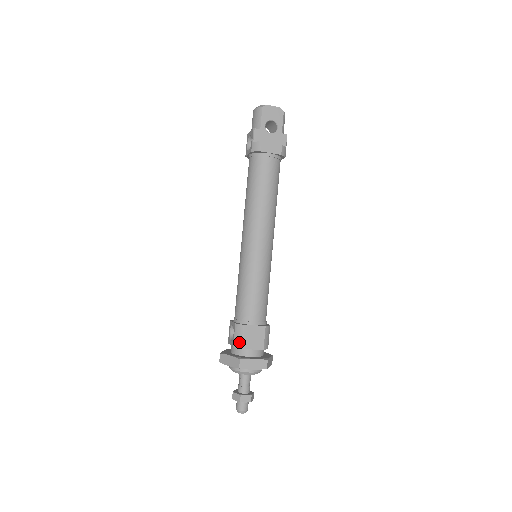
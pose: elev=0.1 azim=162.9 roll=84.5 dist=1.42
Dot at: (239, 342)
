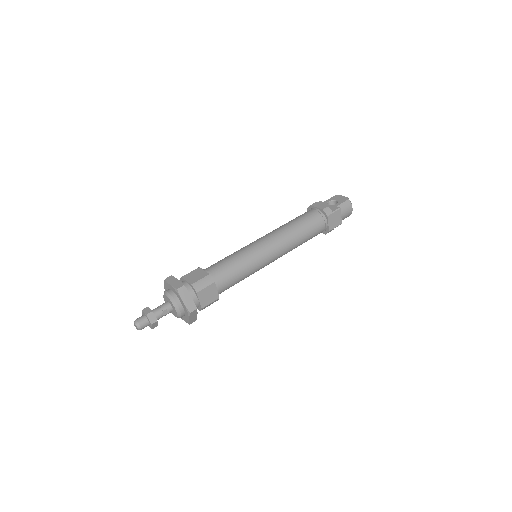
Dot at: (185, 275)
